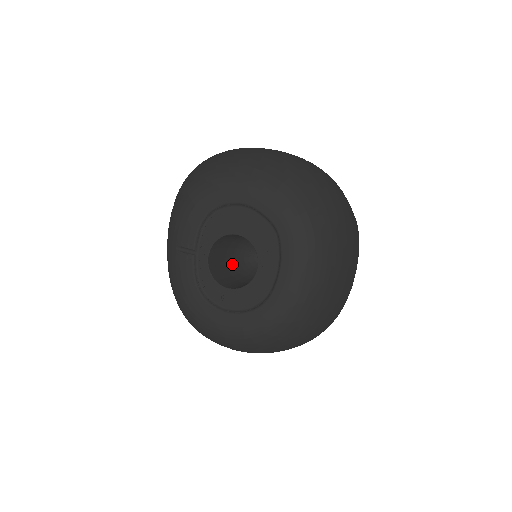
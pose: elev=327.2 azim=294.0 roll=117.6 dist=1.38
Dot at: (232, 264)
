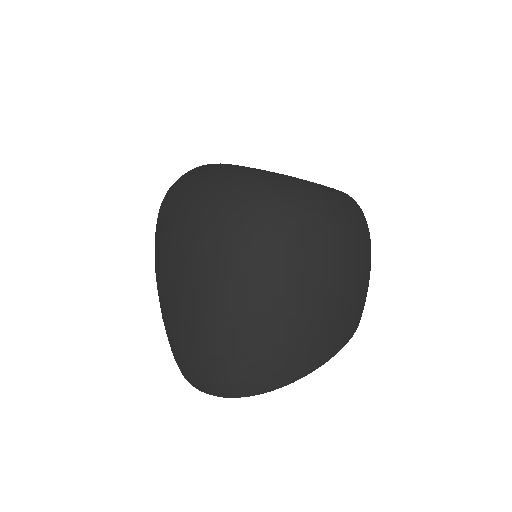
Dot at: occluded
